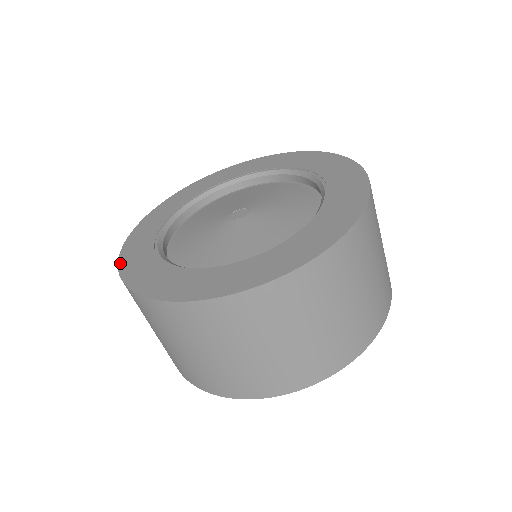
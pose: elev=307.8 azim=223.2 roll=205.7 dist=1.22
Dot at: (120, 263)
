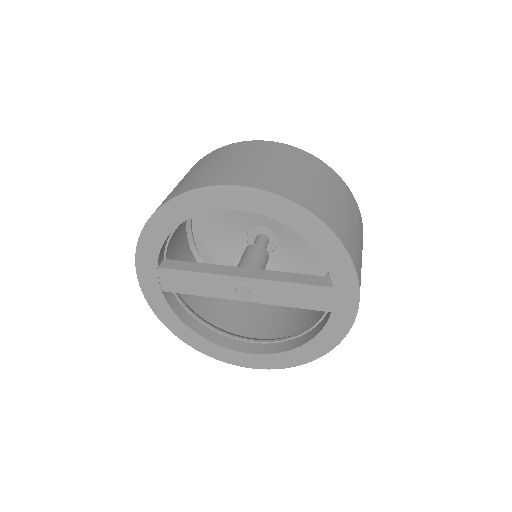
Dot at: occluded
